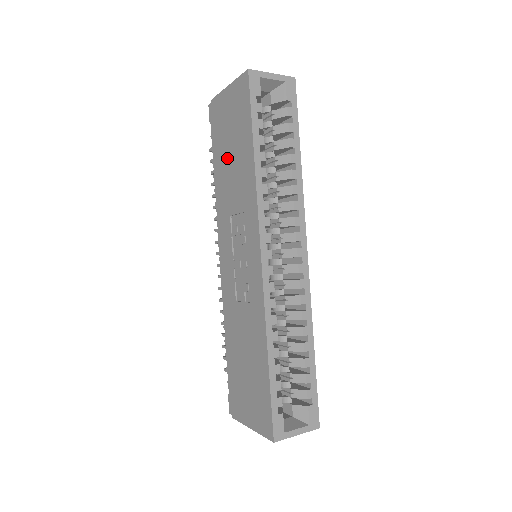
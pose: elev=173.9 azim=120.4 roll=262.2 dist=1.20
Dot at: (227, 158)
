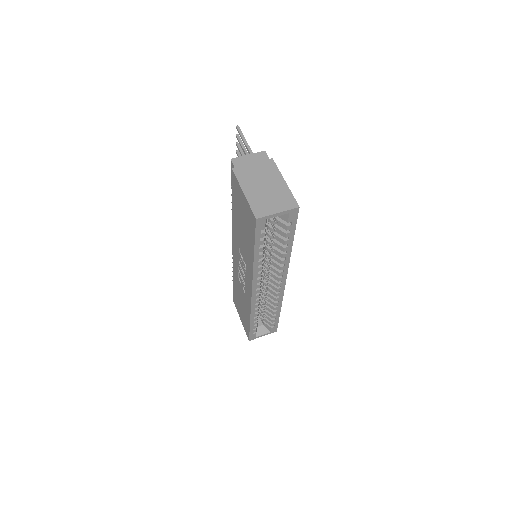
Dot at: (239, 222)
